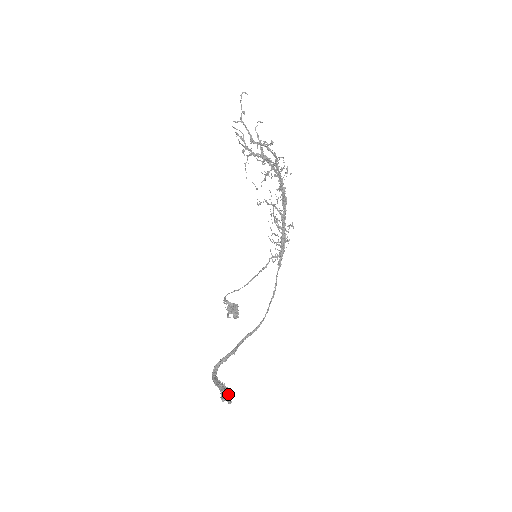
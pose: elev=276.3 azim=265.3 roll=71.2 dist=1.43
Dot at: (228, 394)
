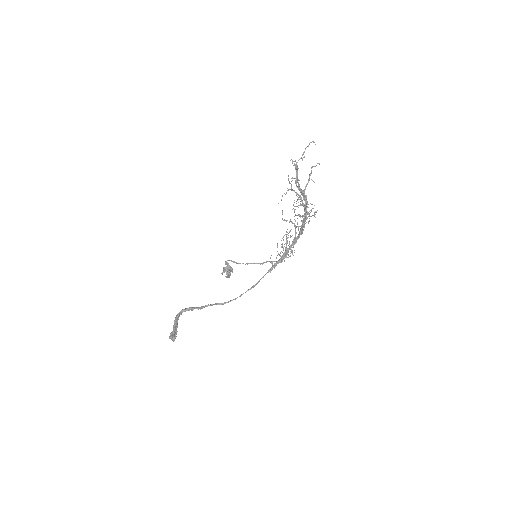
Dot at: (174, 336)
